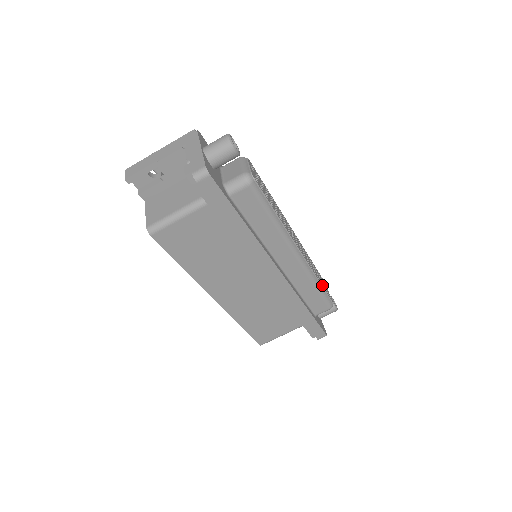
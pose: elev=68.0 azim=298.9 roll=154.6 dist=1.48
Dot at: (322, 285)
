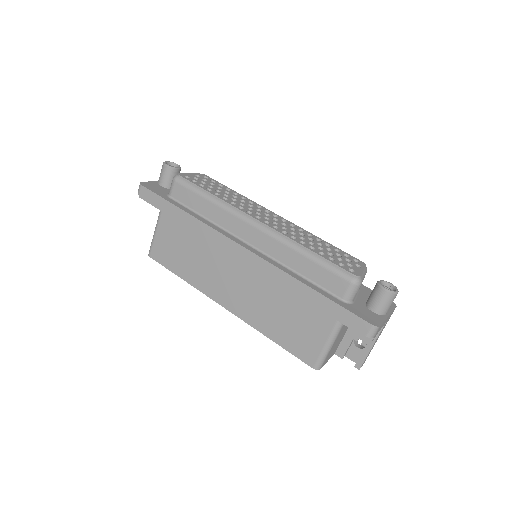
Dot at: (320, 254)
